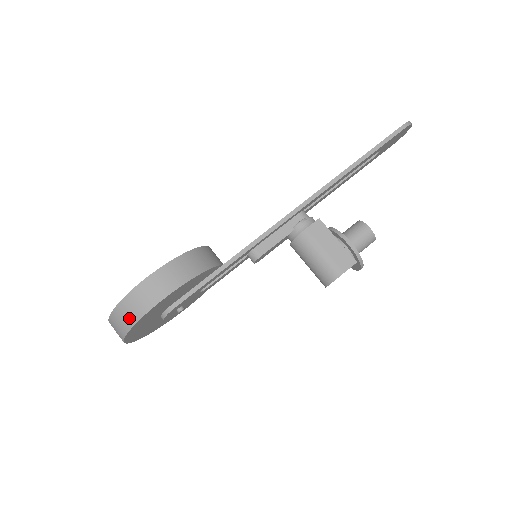
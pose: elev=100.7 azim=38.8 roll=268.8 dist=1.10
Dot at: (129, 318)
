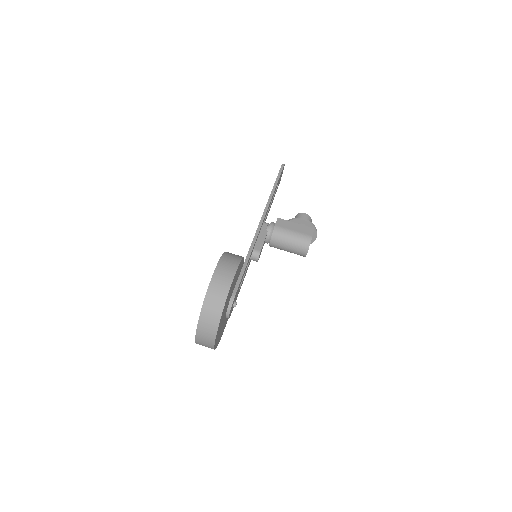
Dot at: (219, 299)
